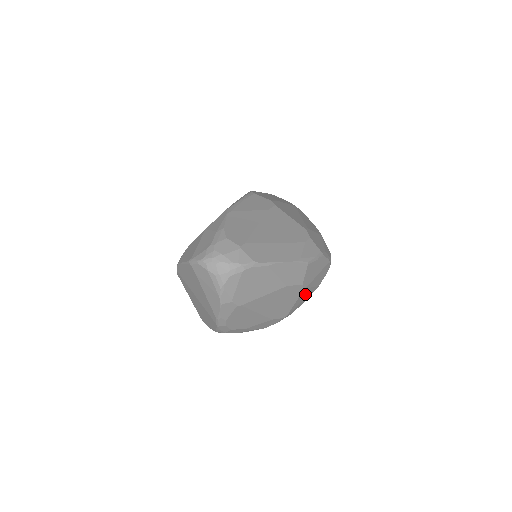
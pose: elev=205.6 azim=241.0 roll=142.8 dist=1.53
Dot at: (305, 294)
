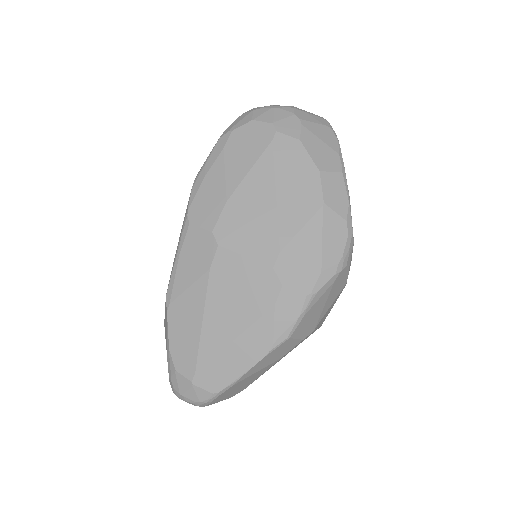
Dot at: (326, 313)
